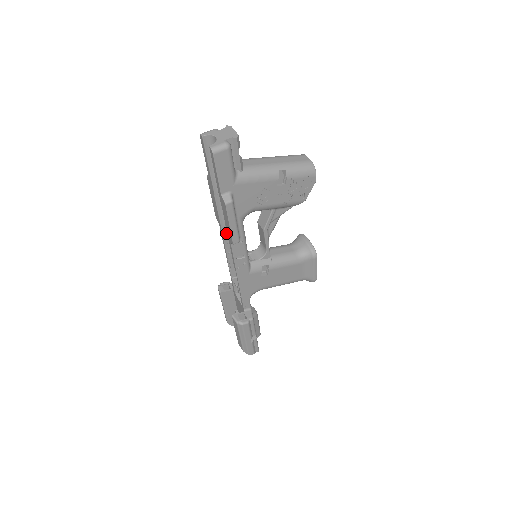
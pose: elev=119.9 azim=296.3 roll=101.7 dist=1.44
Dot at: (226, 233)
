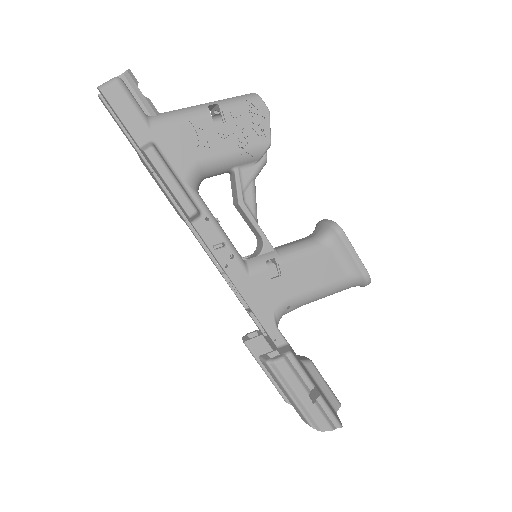
Dot at: occluded
